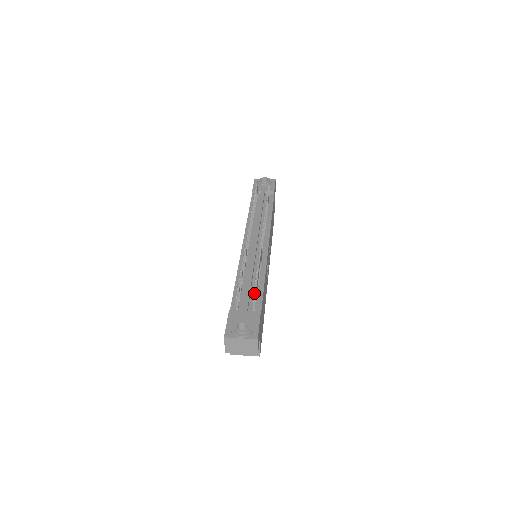
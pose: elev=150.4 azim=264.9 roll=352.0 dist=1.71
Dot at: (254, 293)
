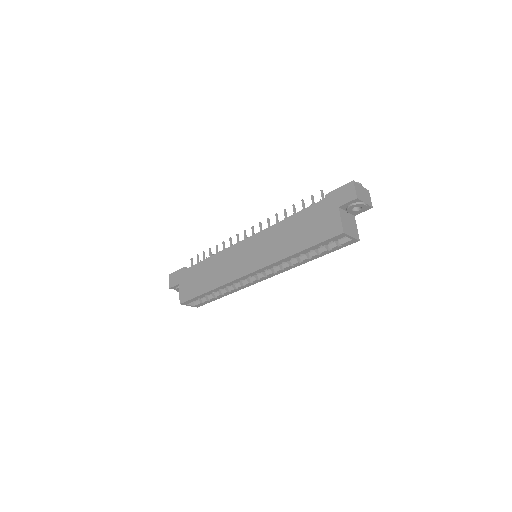
Dot at: occluded
